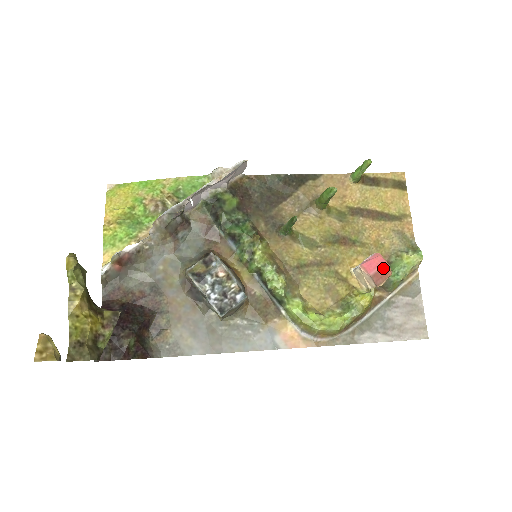
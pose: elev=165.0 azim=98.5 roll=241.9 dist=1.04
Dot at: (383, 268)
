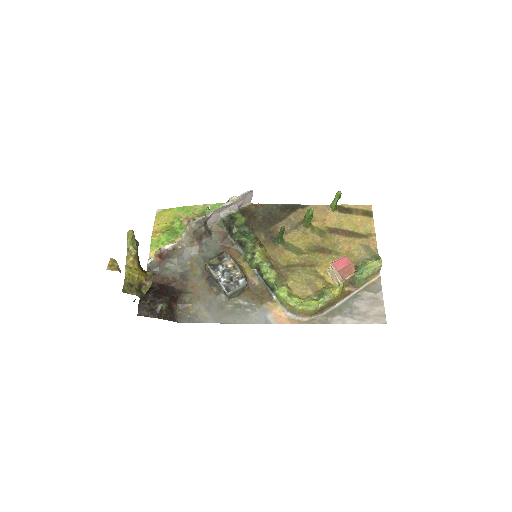
Dot at: (348, 266)
